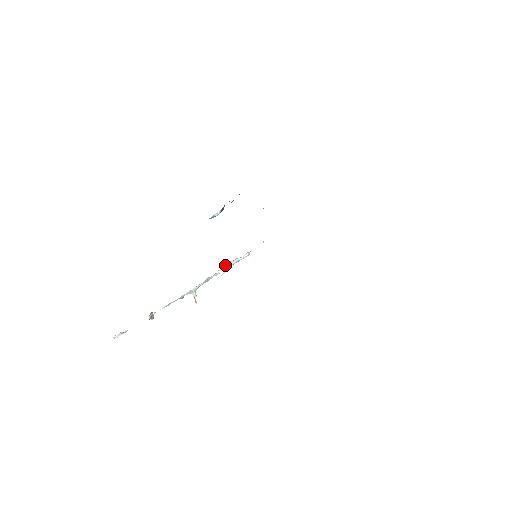
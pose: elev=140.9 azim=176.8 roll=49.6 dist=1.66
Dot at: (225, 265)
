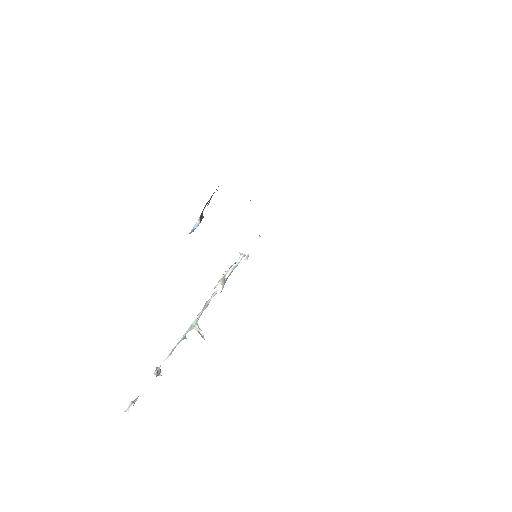
Dot at: (220, 279)
